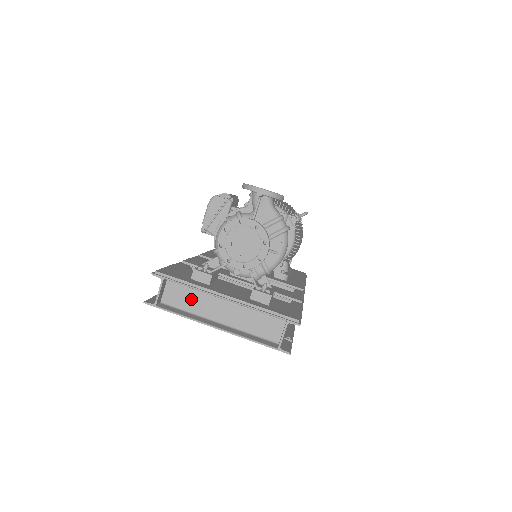
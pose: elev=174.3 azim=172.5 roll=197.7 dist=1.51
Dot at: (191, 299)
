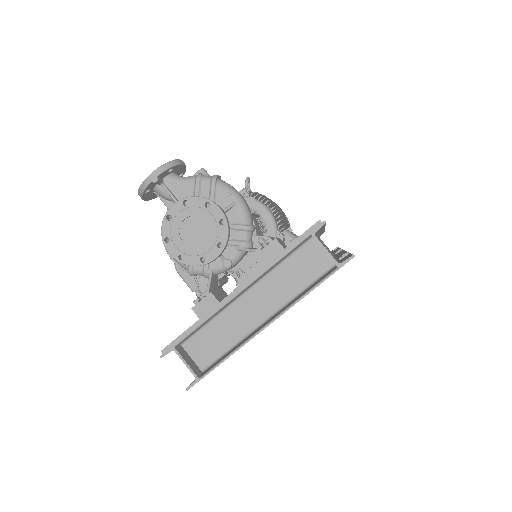
Dot at: (220, 334)
